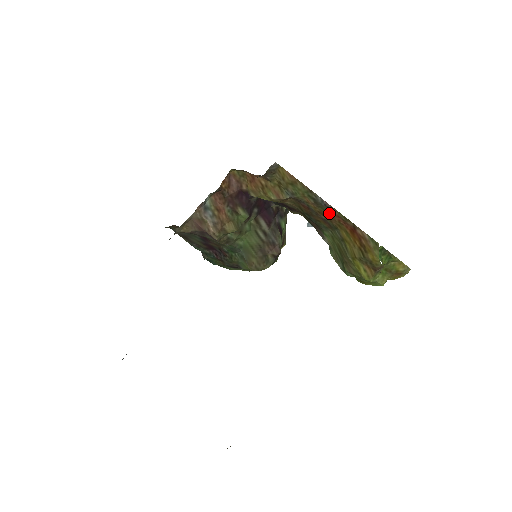
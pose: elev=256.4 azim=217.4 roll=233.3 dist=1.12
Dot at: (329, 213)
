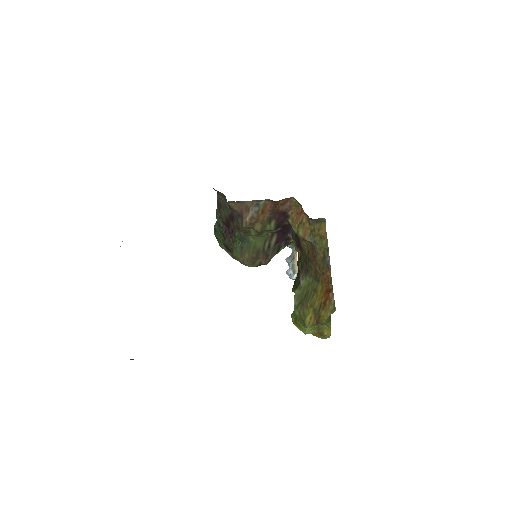
Dot at: (324, 270)
